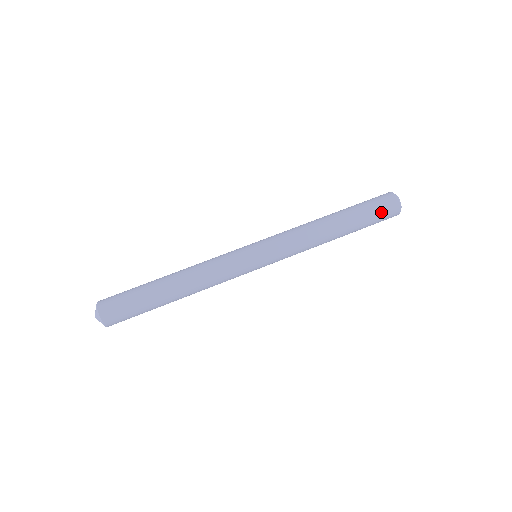
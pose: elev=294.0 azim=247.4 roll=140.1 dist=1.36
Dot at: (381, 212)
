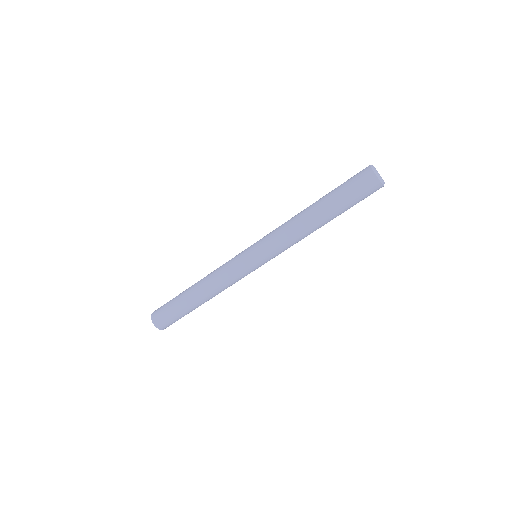
Dot at: (363, 197)
